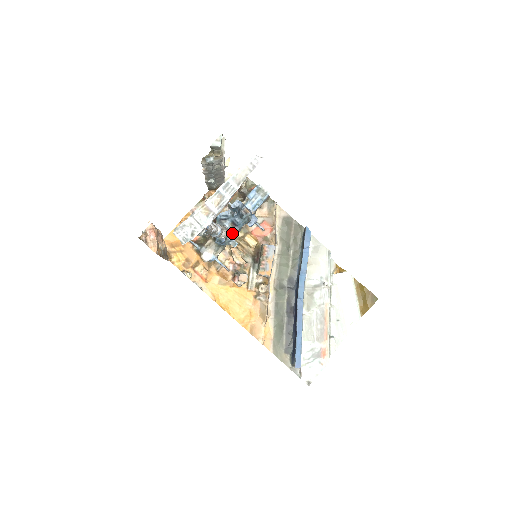
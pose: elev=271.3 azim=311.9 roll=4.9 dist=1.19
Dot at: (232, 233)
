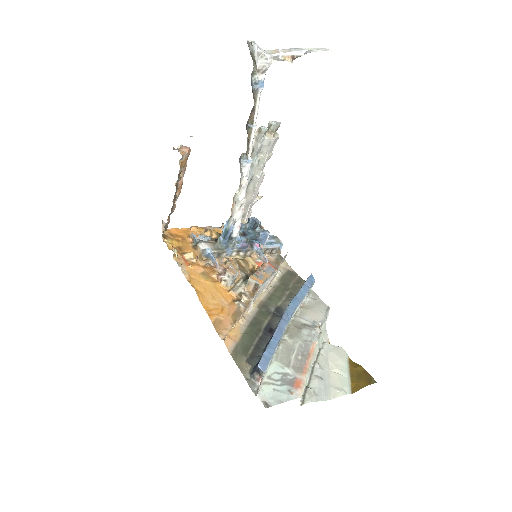
Dot at: (239, 237)
